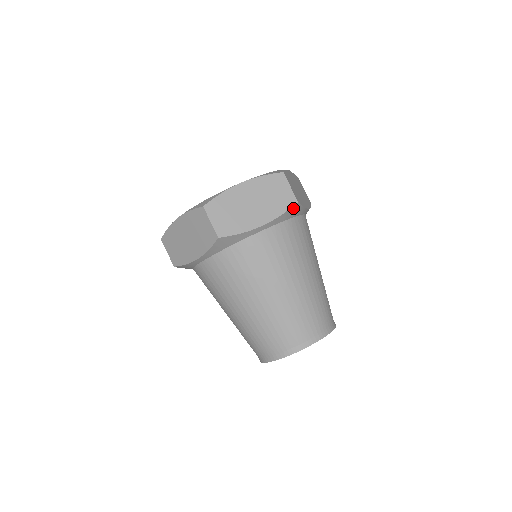
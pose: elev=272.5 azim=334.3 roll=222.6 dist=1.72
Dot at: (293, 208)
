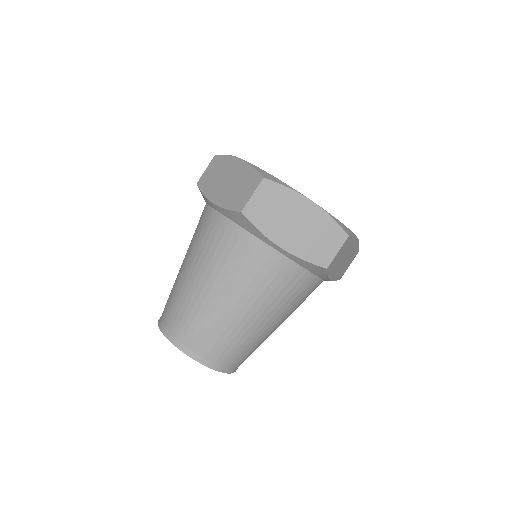
Dot at: occluded
